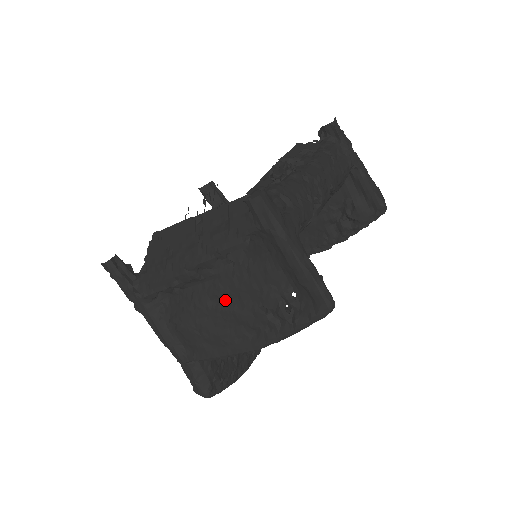
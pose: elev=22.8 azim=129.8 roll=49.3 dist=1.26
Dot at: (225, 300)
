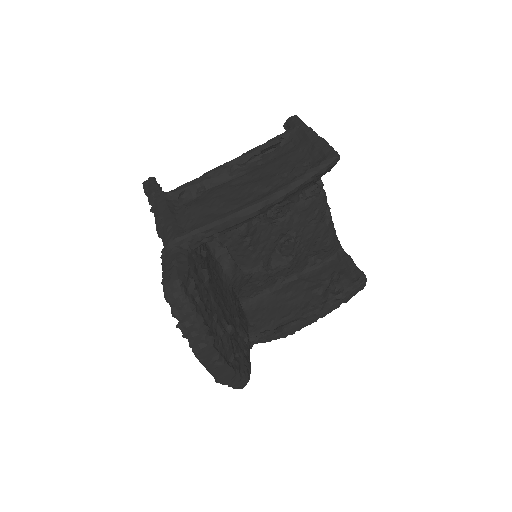
Dot at: (246, 181)
